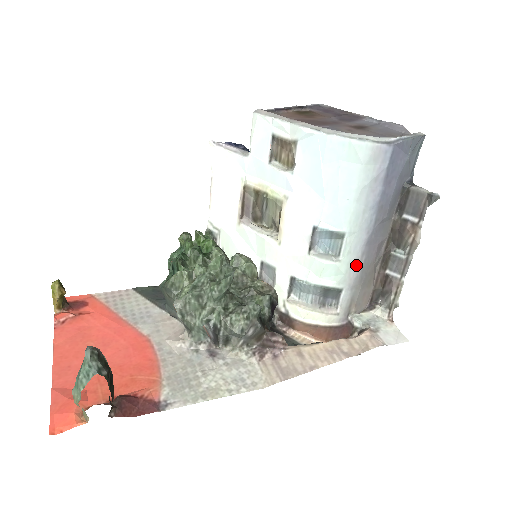
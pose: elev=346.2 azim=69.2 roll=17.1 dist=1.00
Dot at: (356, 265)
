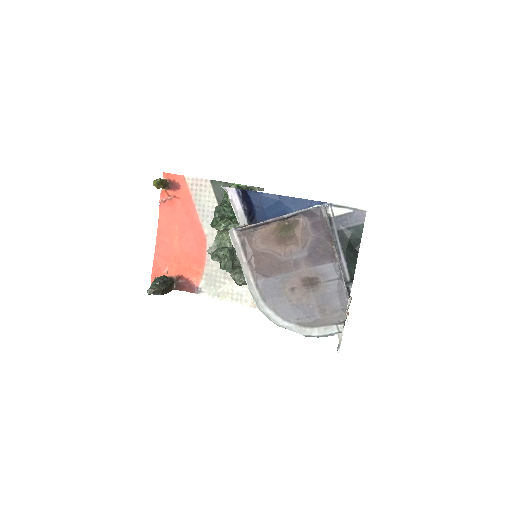
Dot at: occluded
